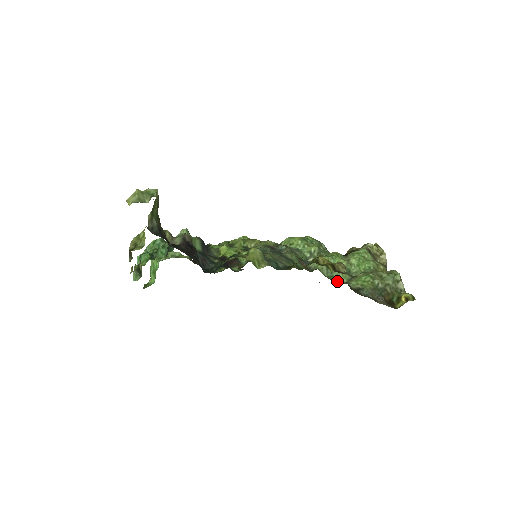
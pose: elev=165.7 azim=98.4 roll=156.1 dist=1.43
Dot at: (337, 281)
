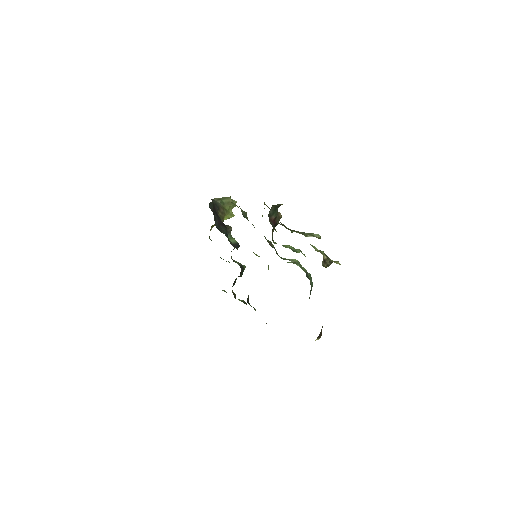
Dot at: occluded
